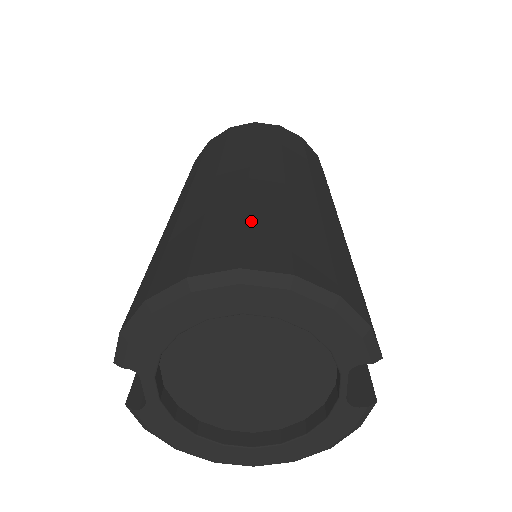
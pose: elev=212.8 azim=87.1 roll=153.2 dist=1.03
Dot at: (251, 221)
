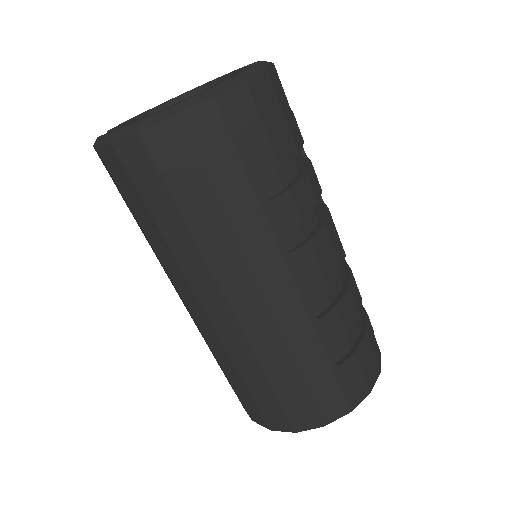
Dot at: occluded
